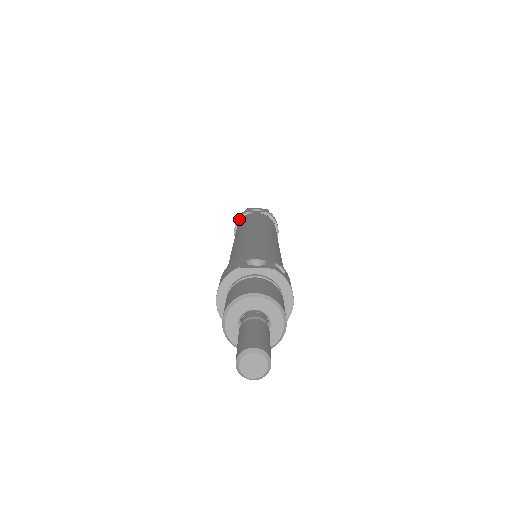
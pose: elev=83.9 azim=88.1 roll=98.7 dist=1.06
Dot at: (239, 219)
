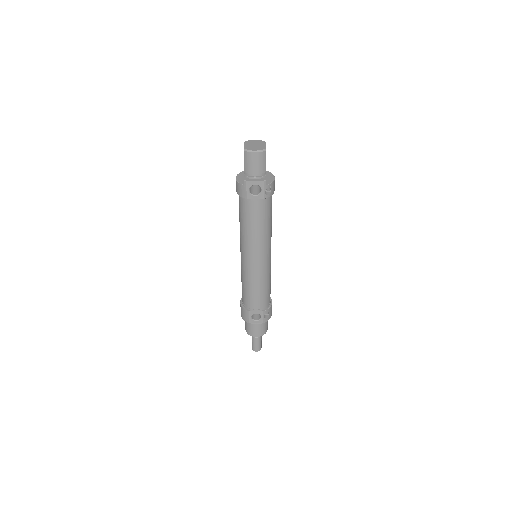
Dot at: (240, 196)
